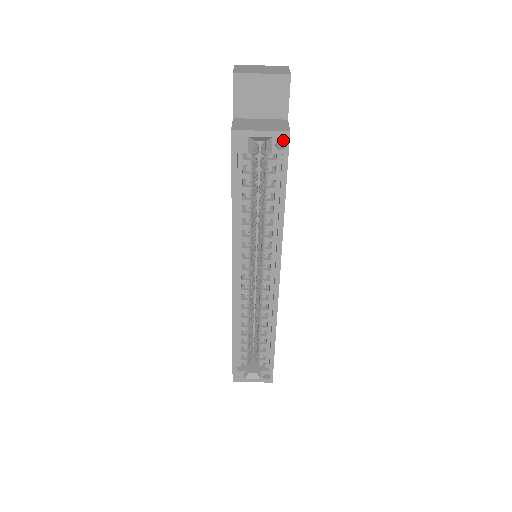
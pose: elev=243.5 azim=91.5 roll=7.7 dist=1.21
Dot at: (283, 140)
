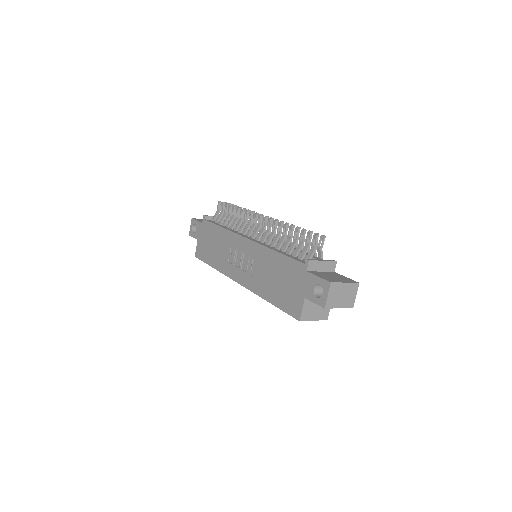
Dot at: occluded
